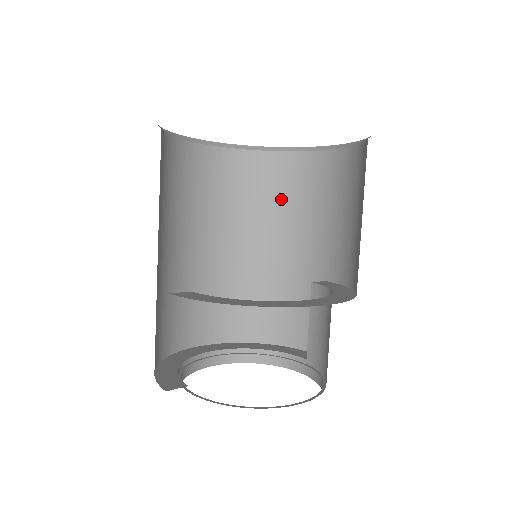
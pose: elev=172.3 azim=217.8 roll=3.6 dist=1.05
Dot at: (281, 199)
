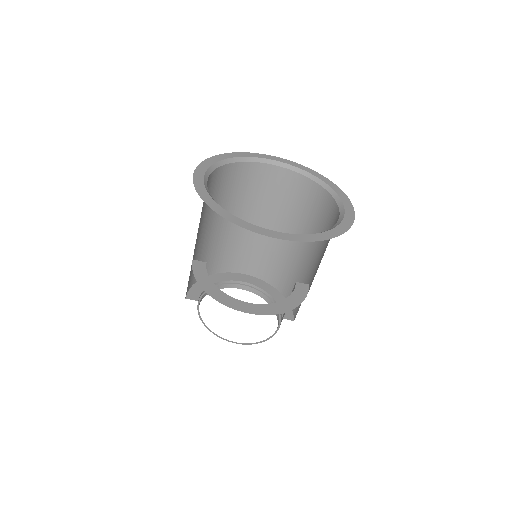
Dot at: (312, 217)
